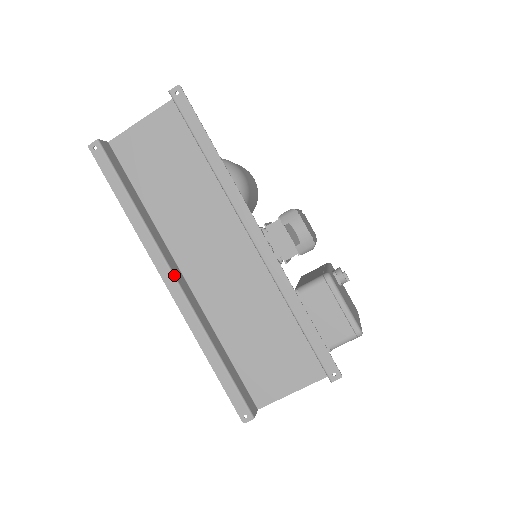
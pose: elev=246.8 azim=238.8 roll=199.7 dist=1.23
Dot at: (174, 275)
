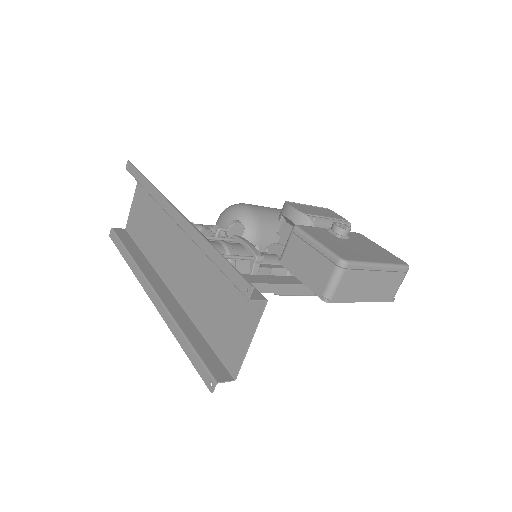
Dot at: (151, 286)
